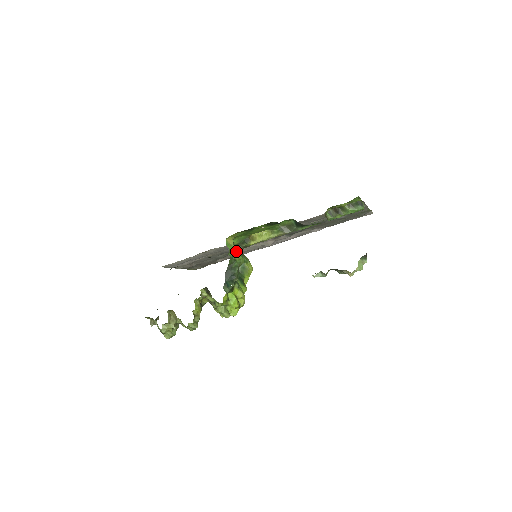
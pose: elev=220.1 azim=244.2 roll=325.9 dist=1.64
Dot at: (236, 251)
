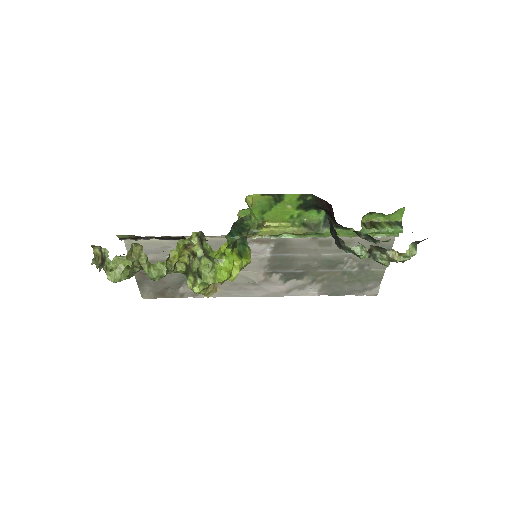
Dot at: occluded
